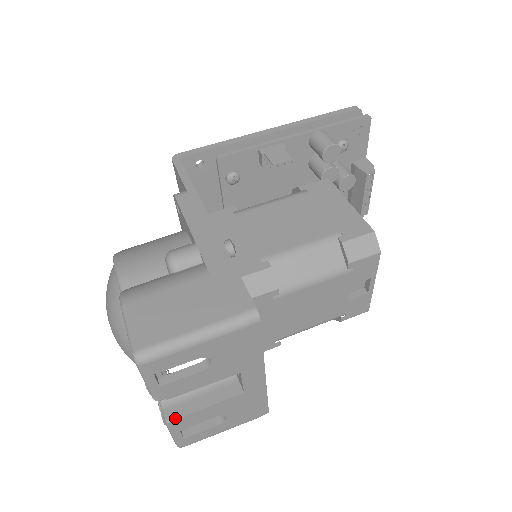
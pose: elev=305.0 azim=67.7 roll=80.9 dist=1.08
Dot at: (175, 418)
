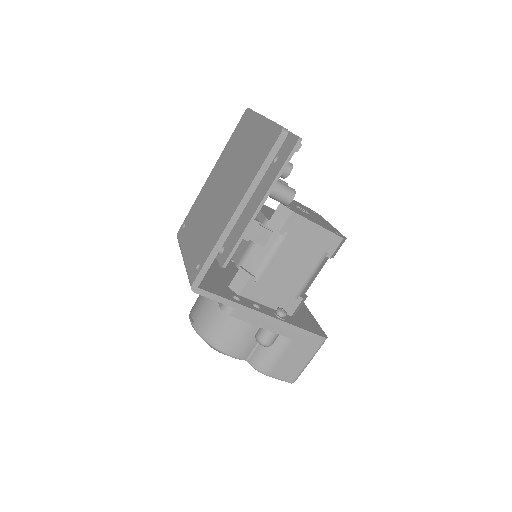
Dot at: occluded
